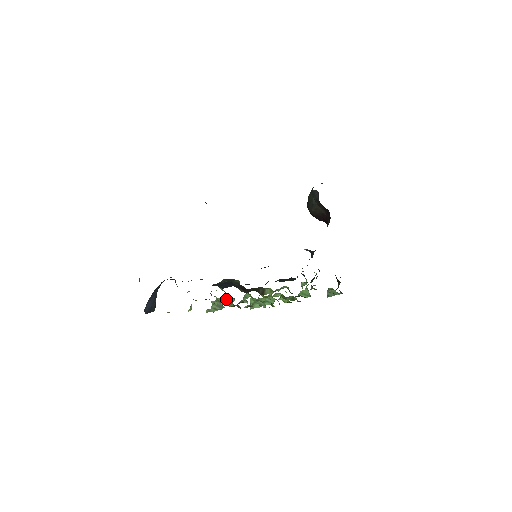
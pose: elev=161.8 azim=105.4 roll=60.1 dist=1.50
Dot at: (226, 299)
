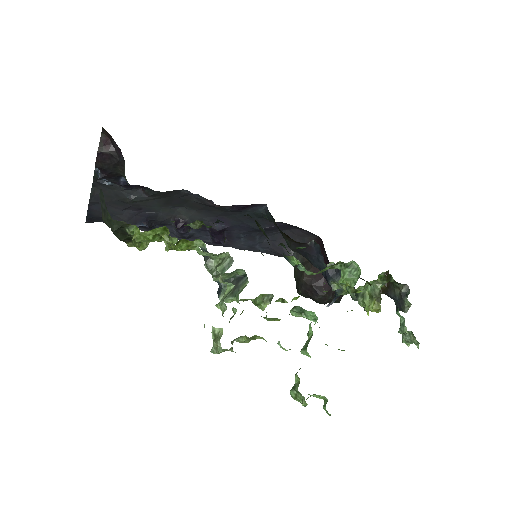
Dot at: occluded
